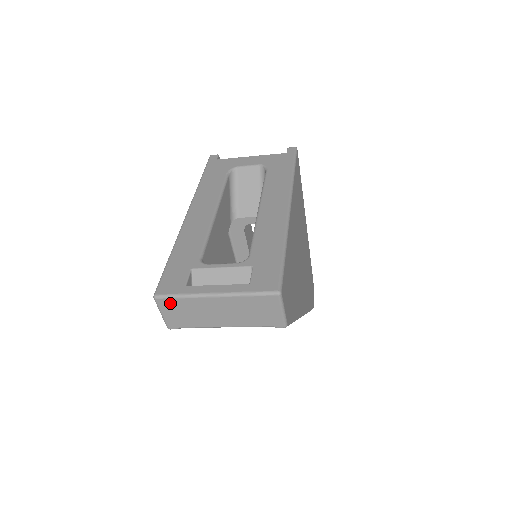
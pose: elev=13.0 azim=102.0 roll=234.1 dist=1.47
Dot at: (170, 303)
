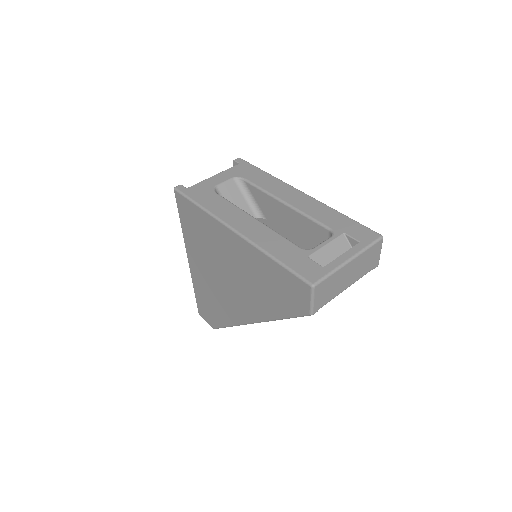
Dot at: (323, 285)
